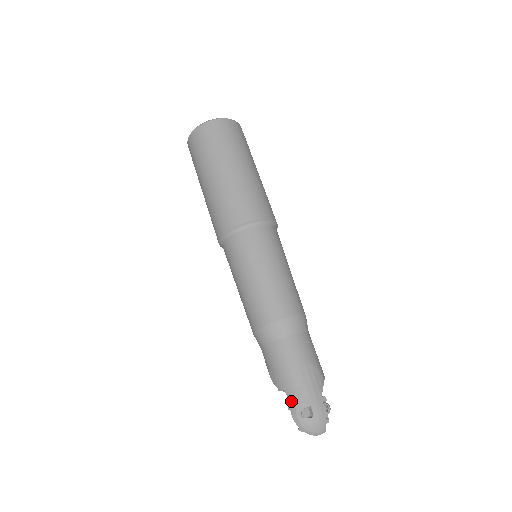
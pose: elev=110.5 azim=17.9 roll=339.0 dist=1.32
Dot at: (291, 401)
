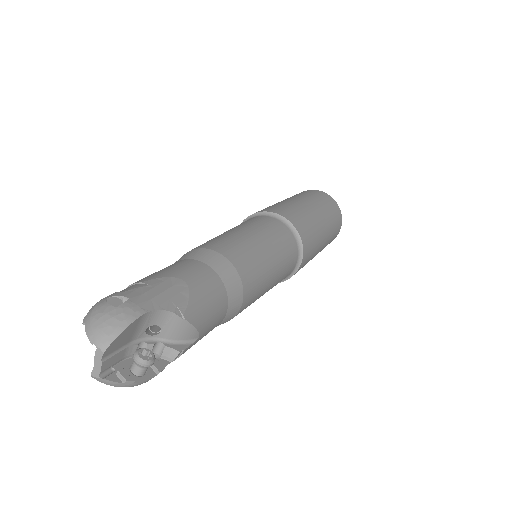
Dot at: (120, 291)
